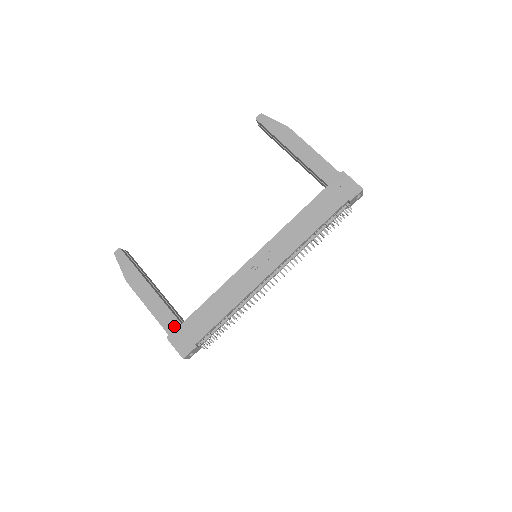
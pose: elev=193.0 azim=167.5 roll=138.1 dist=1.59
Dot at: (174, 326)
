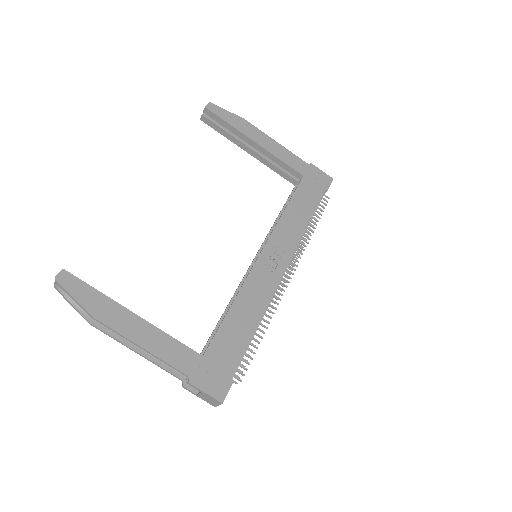
Dot at: (193, 362)
